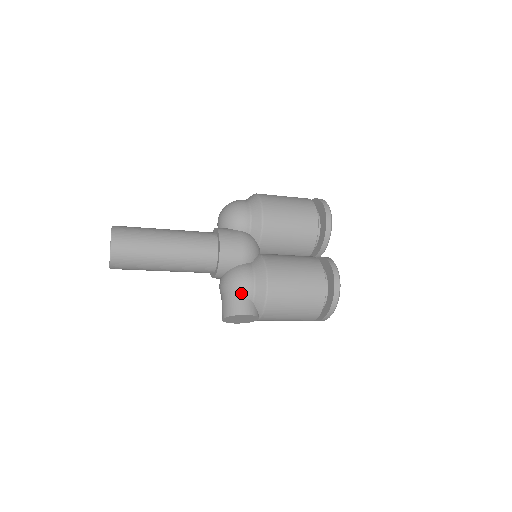
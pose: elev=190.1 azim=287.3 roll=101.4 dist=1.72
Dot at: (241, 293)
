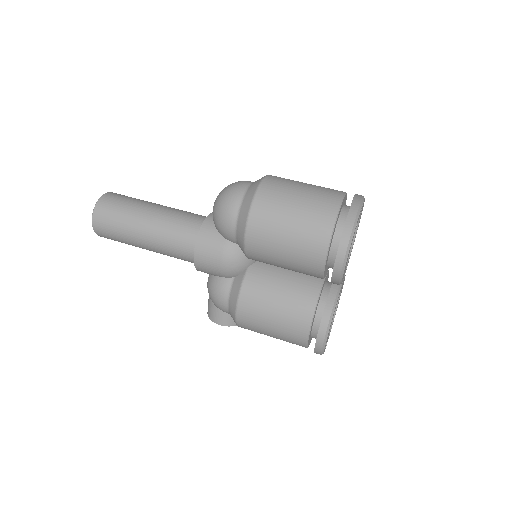
Dot at: (216, 306)
